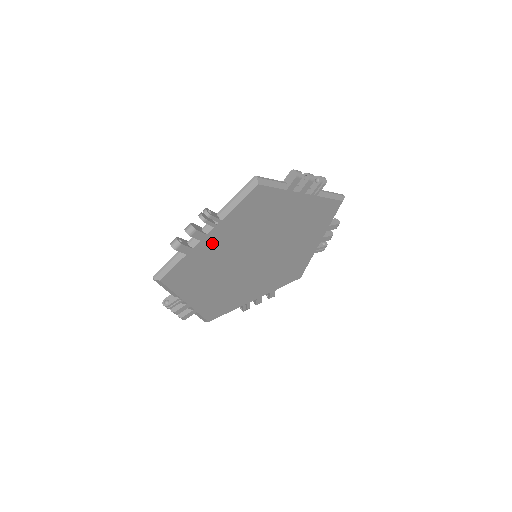
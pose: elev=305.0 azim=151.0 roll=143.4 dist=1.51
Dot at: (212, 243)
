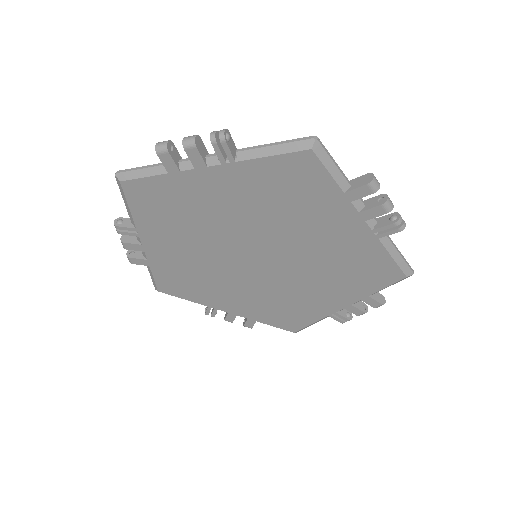
Dot at: (208, 186)
